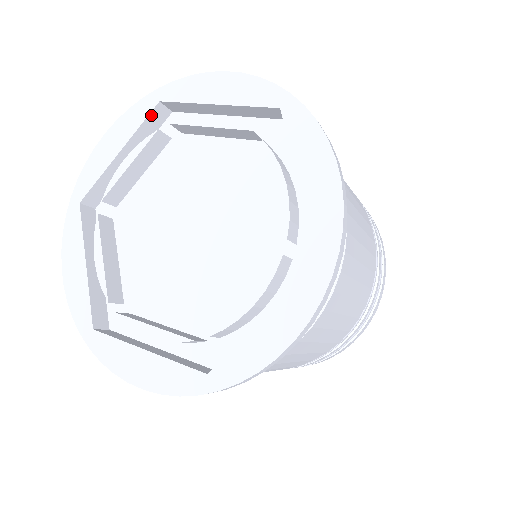
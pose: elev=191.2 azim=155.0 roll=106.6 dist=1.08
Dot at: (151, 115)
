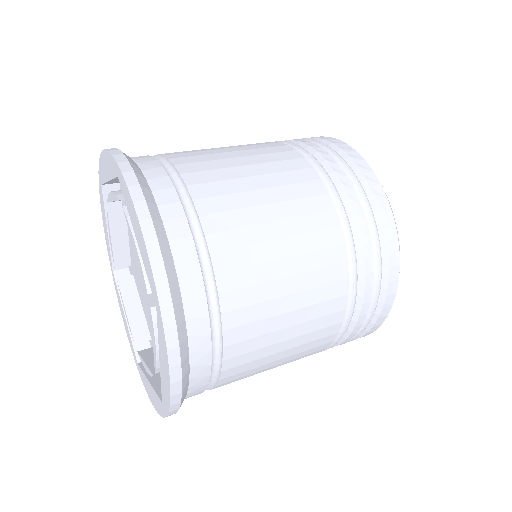
Dot at: occluded
